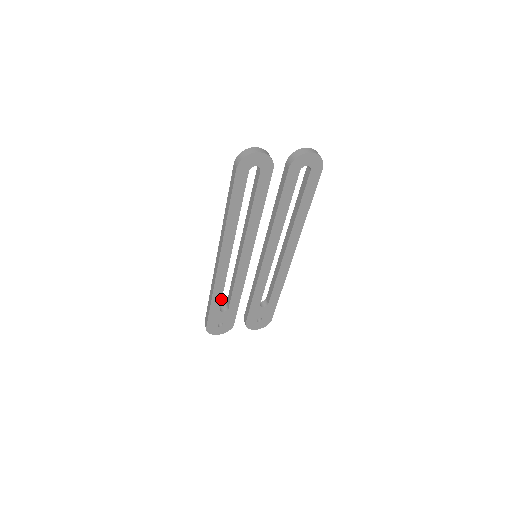
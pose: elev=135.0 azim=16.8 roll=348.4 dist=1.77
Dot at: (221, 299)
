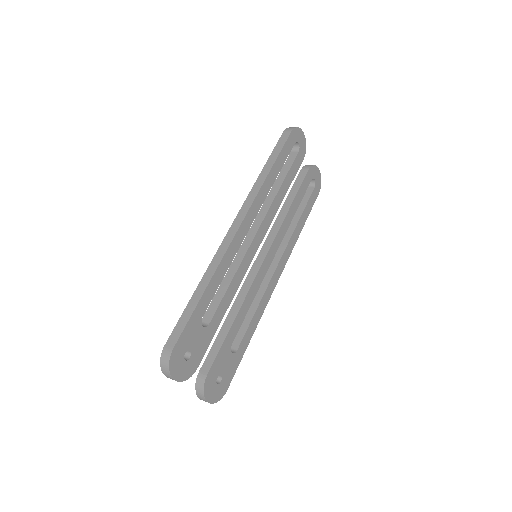
Dot at: (212, 297)
